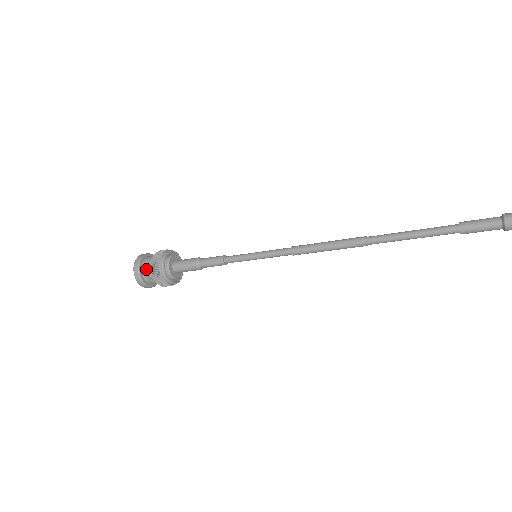
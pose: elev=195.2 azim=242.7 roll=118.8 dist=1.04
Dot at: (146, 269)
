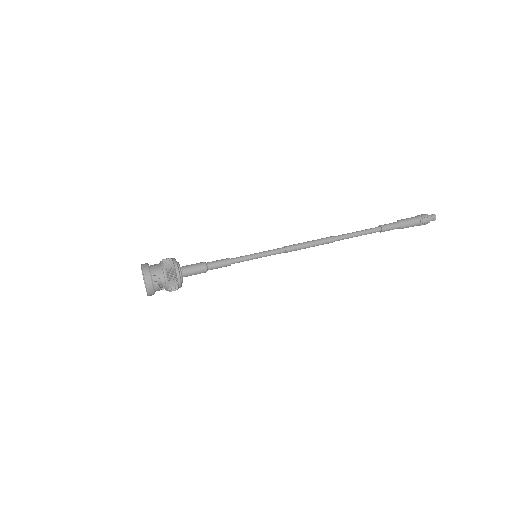
Dot at: (153, 277)
